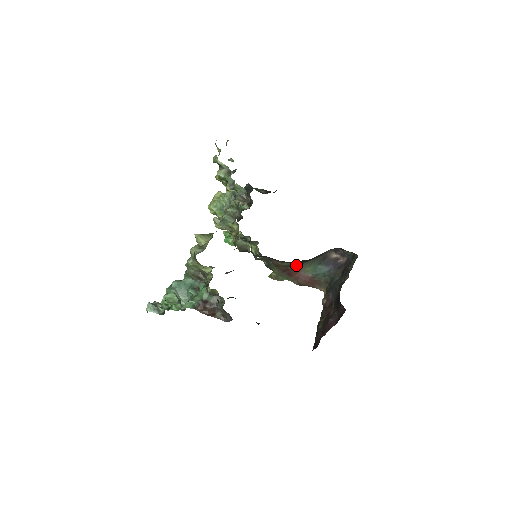
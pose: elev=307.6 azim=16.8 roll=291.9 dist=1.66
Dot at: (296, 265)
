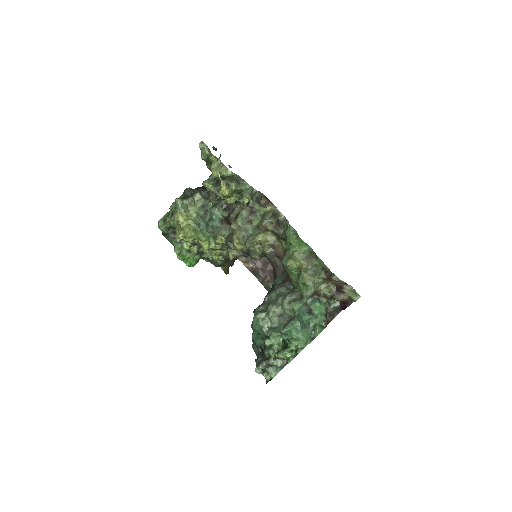
Dot at: occluded
